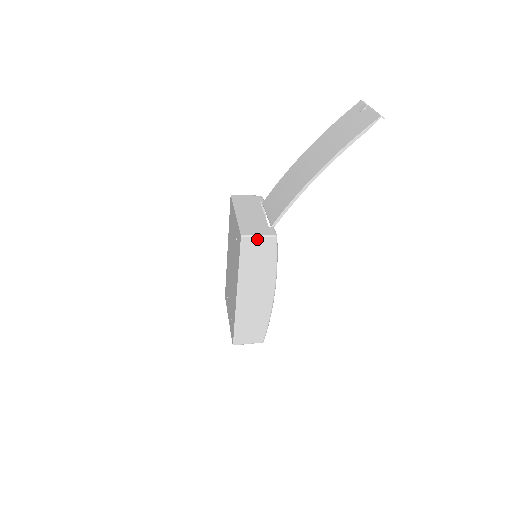
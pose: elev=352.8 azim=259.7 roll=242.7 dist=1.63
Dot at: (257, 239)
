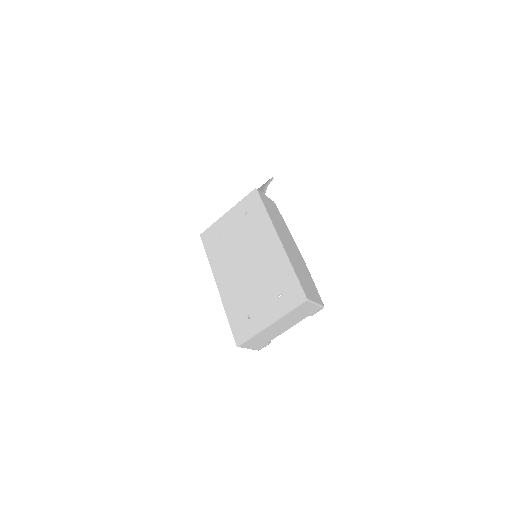
Dot at: (265, 197)
